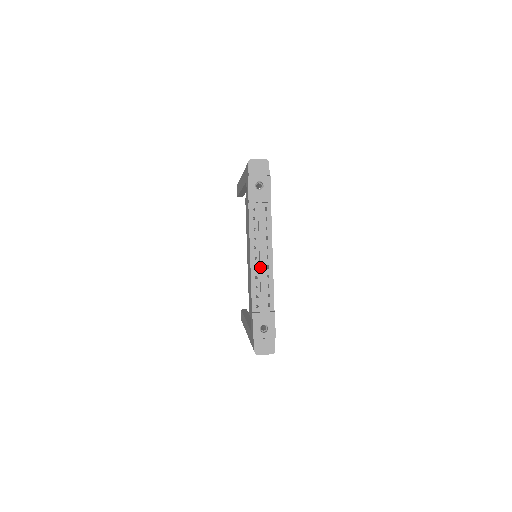
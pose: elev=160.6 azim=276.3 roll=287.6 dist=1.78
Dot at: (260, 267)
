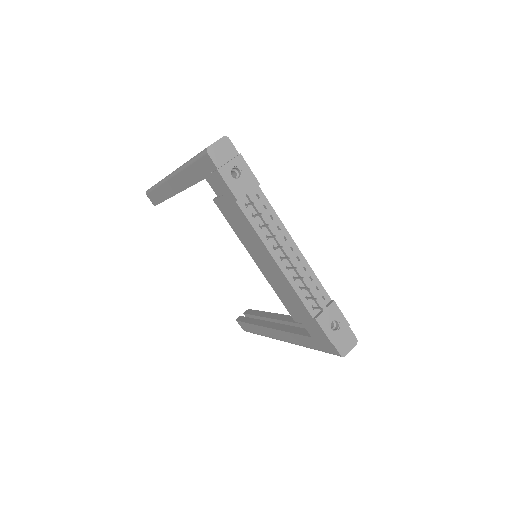
Dot at: (293, 265)
